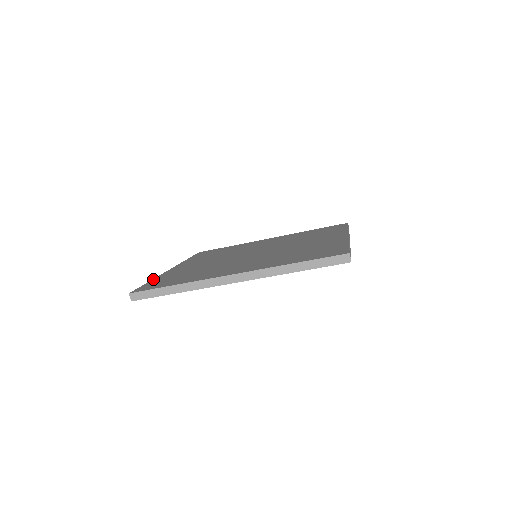
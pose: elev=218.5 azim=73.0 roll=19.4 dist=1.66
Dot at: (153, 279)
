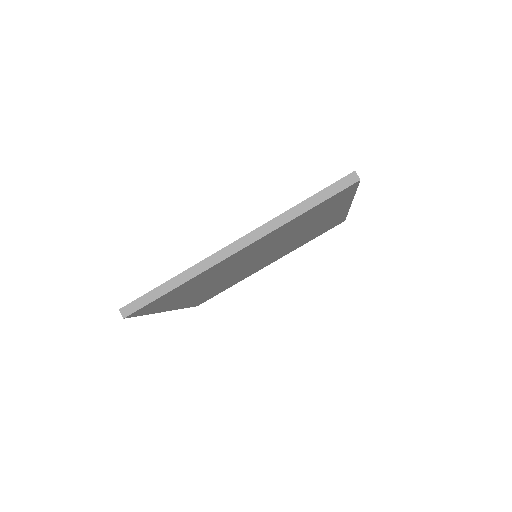
Dot at: occluded
